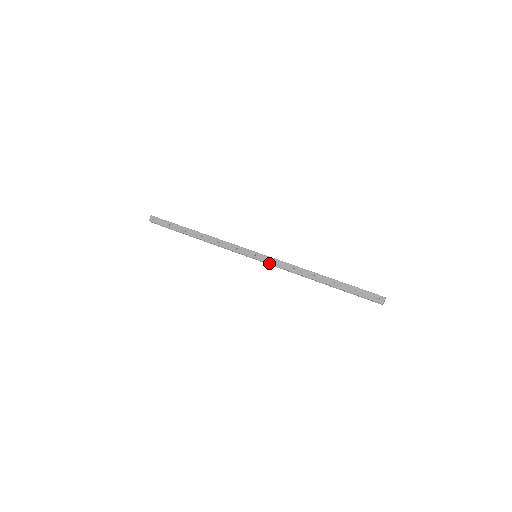
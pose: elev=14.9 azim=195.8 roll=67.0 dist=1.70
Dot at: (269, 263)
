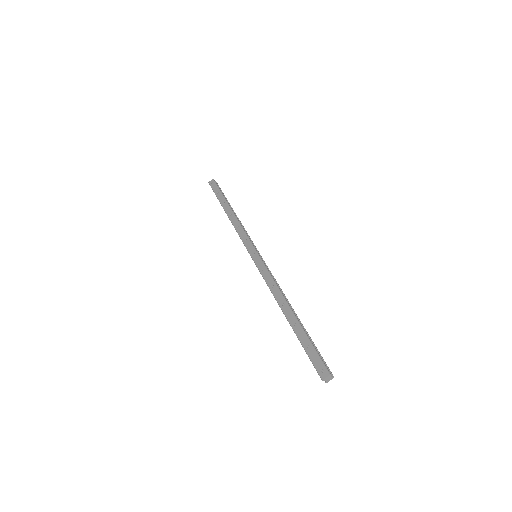
Dot at: (258, 268)
